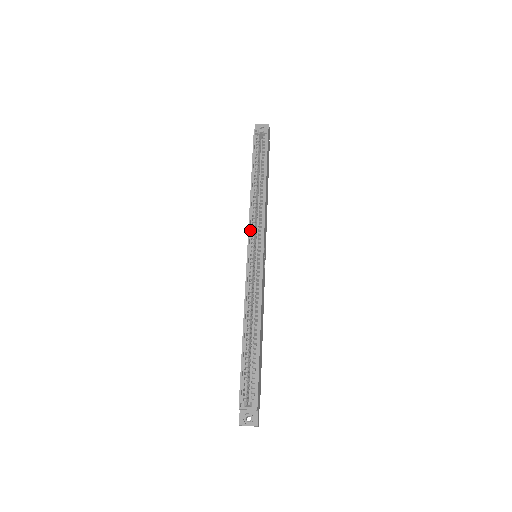
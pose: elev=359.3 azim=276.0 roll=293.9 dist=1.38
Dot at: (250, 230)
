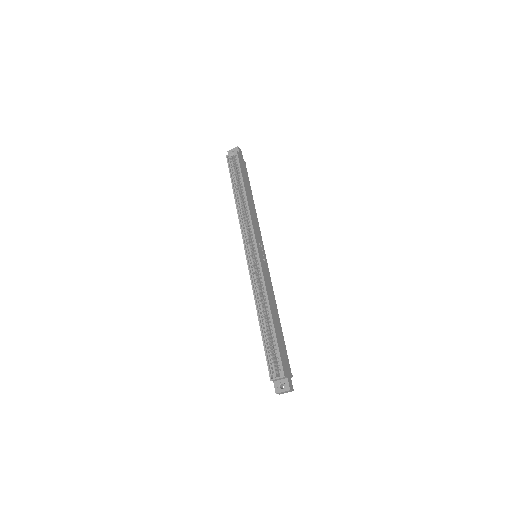
Dot at: (244, 237)
